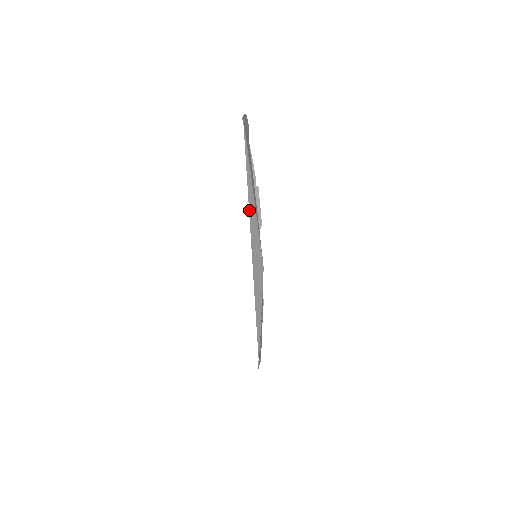
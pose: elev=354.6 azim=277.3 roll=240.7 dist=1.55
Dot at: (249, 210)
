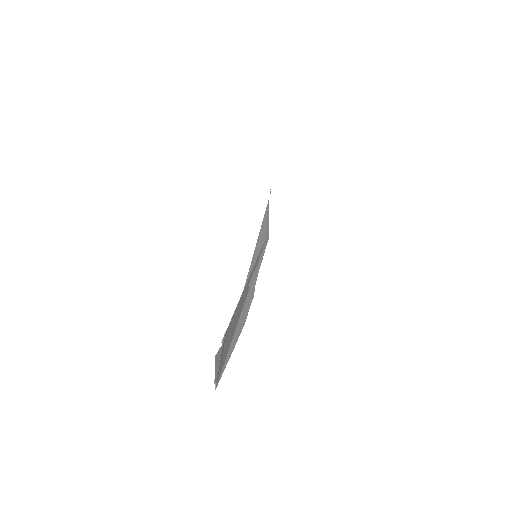
Dot at: occluded
